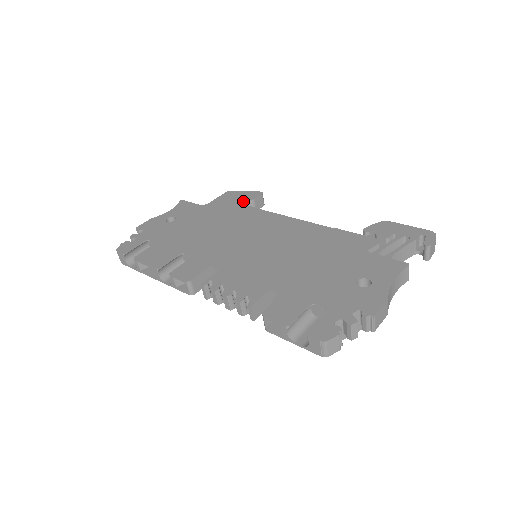
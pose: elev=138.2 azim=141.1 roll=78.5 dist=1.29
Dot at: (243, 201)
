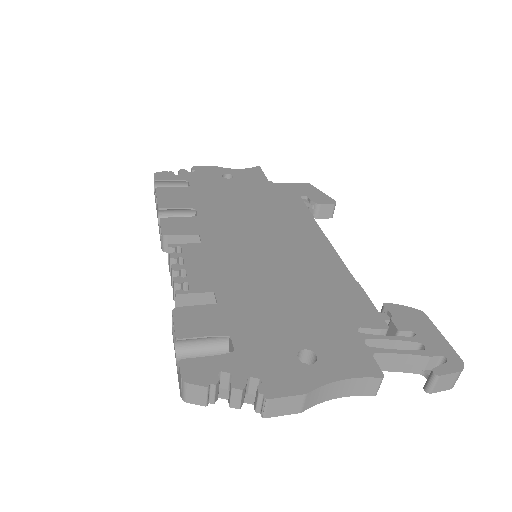
Dot at: (309, 199)
